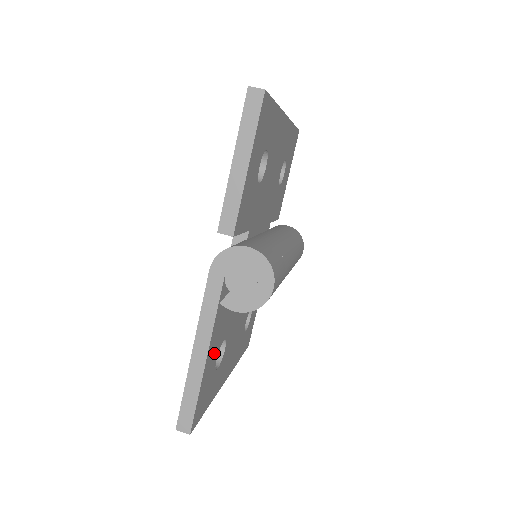
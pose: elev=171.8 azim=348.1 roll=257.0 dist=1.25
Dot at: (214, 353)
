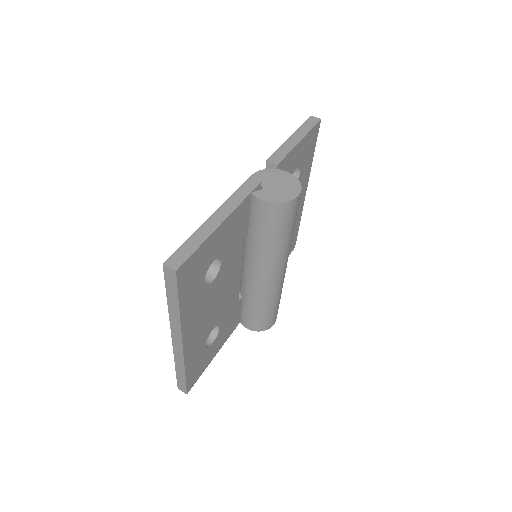
Dot at: (220, 243)
